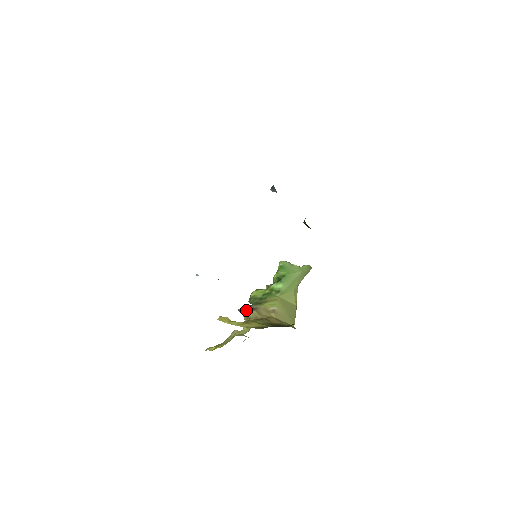
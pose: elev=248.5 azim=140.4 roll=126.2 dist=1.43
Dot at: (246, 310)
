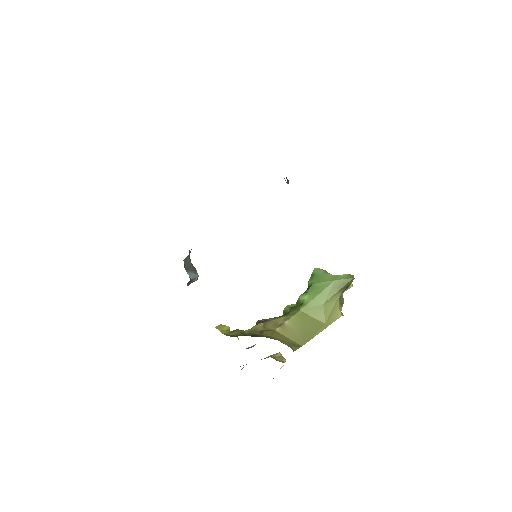
Dot at: (258, 322)
